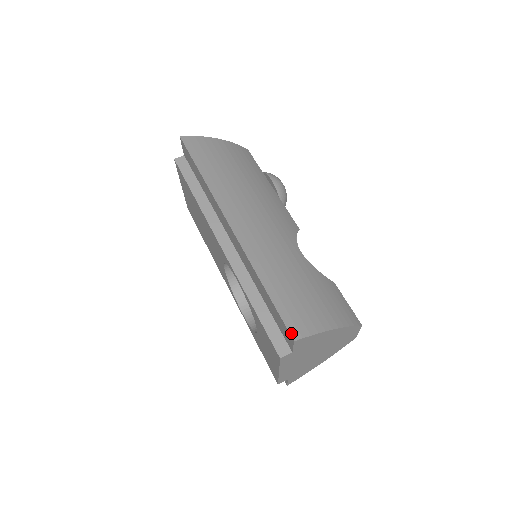
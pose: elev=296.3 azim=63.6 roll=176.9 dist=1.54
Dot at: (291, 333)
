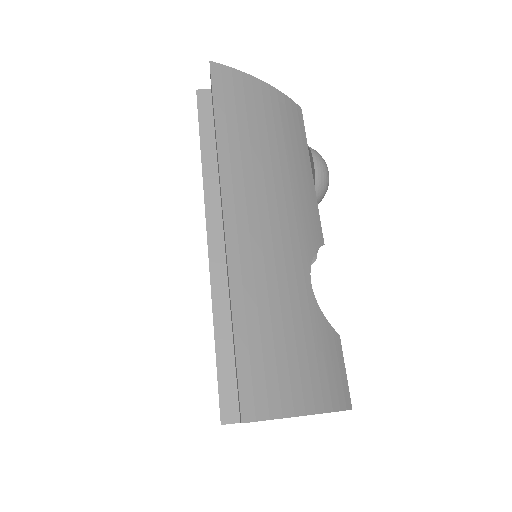
Dot at: (242, 409)
